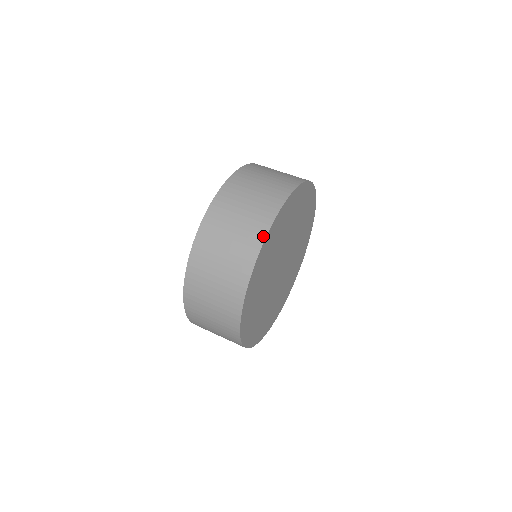
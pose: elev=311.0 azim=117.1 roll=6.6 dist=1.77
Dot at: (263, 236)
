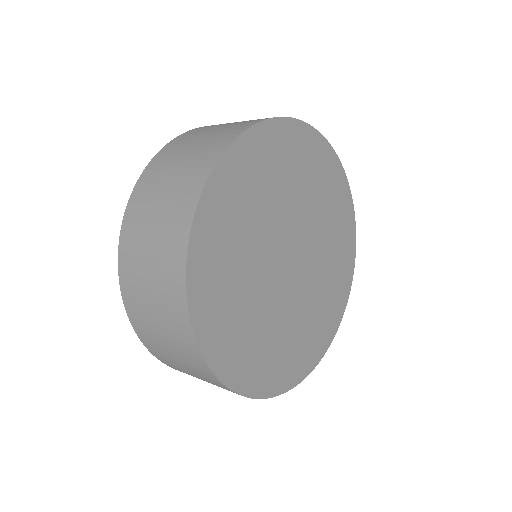
Dot at: (256, 122)
